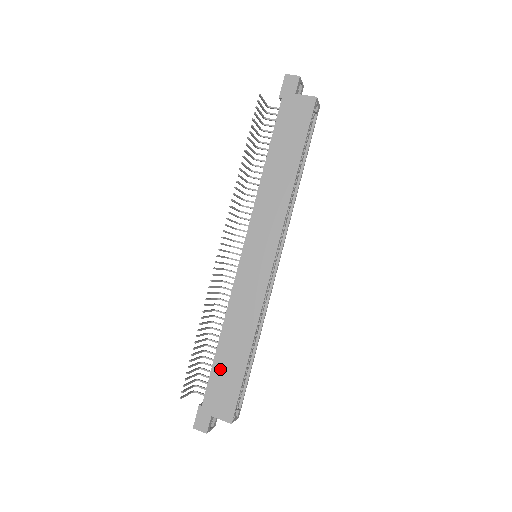
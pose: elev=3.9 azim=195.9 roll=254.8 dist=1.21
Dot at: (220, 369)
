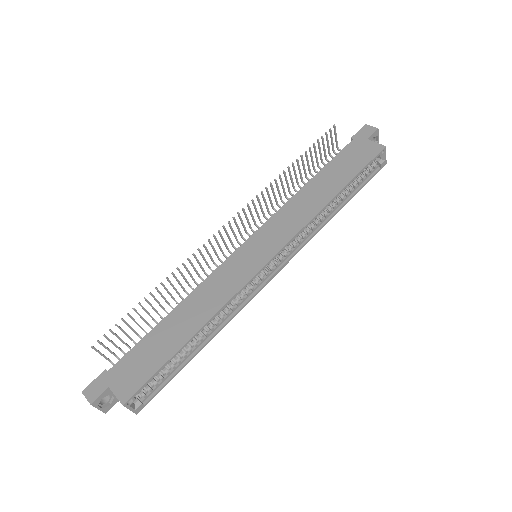
Dot at: (151, 341)
